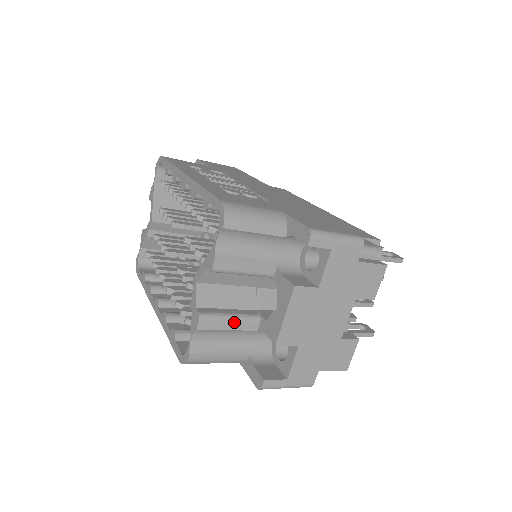
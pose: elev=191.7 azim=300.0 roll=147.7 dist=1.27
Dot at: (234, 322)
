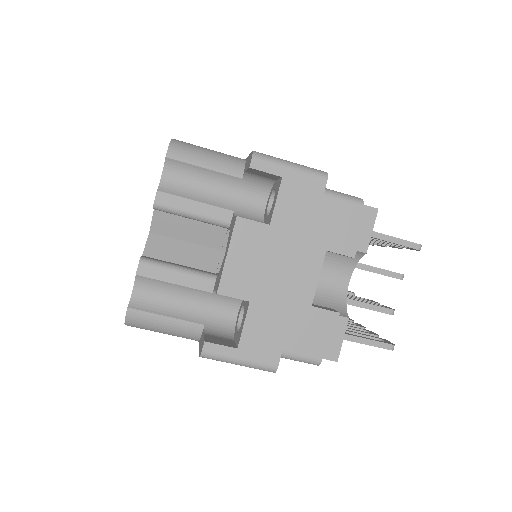
Dot at: (182, 275)
